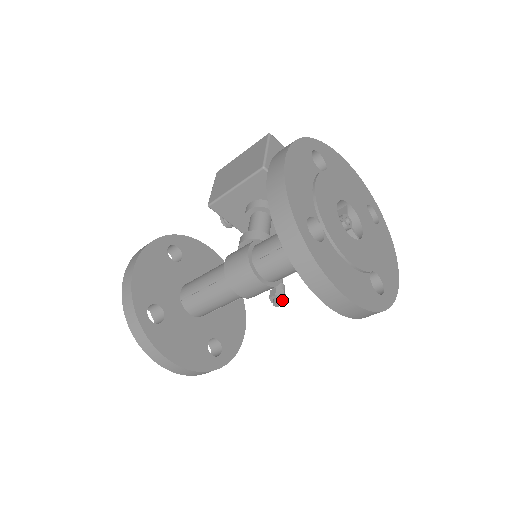
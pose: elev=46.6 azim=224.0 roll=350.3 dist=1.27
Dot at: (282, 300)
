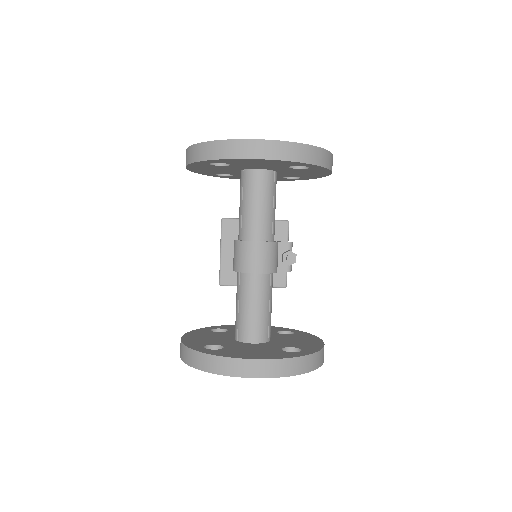
Dot at: (293, 255)
